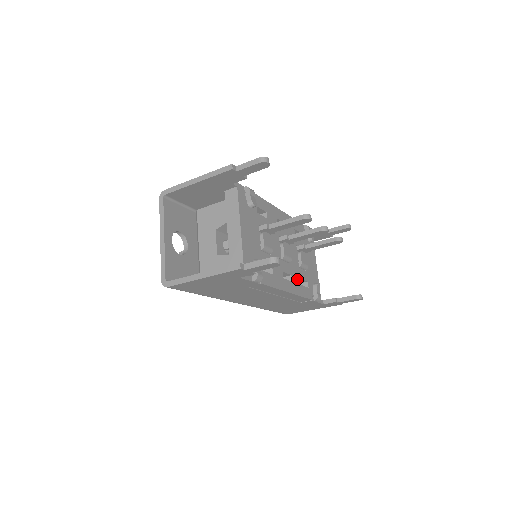
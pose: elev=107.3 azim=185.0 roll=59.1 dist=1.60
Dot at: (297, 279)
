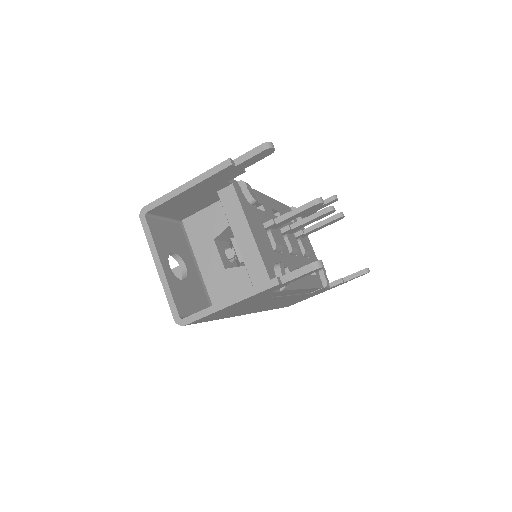
Dot at: occluded
